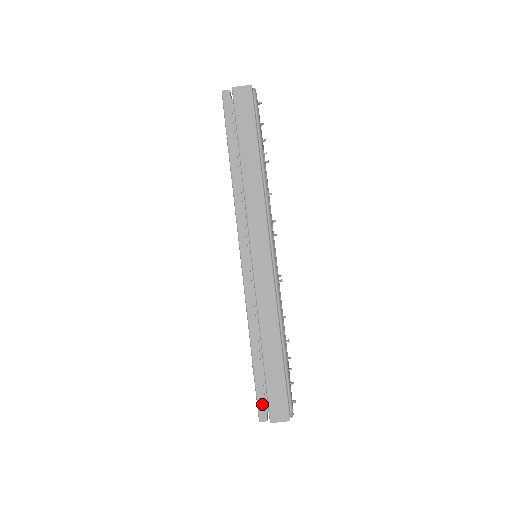
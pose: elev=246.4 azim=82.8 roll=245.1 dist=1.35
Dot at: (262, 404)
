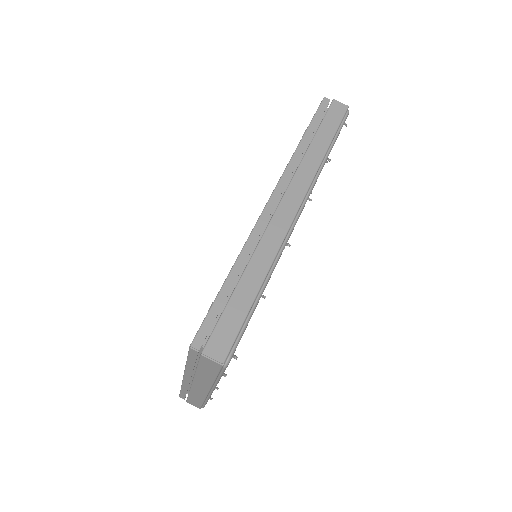
Dot at: (205, 331)
